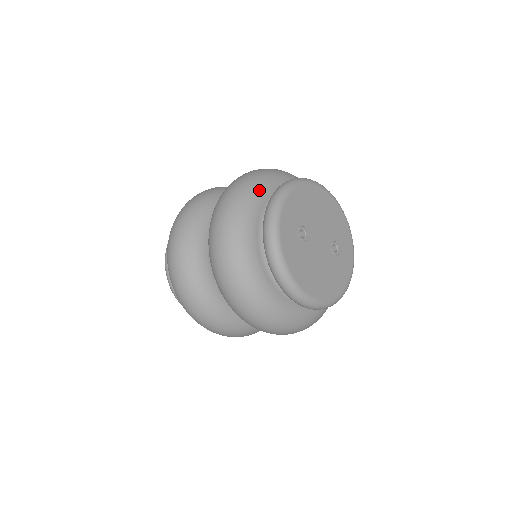
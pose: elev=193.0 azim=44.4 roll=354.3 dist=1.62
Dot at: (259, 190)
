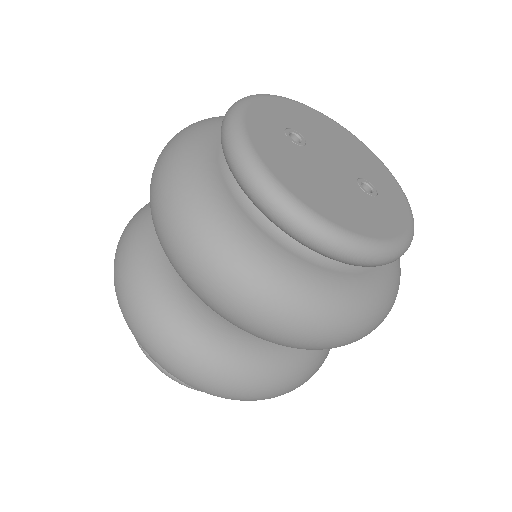
Dot at: occluded
